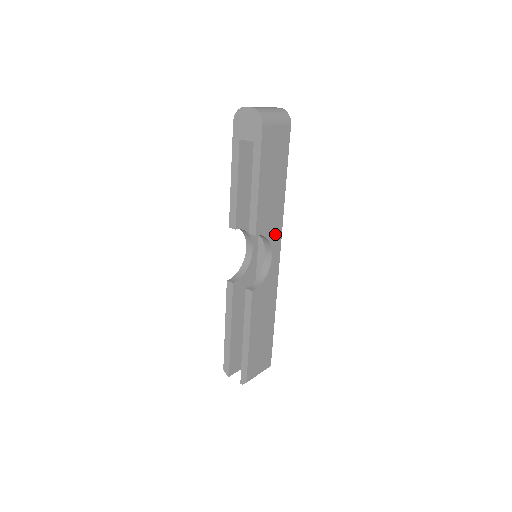
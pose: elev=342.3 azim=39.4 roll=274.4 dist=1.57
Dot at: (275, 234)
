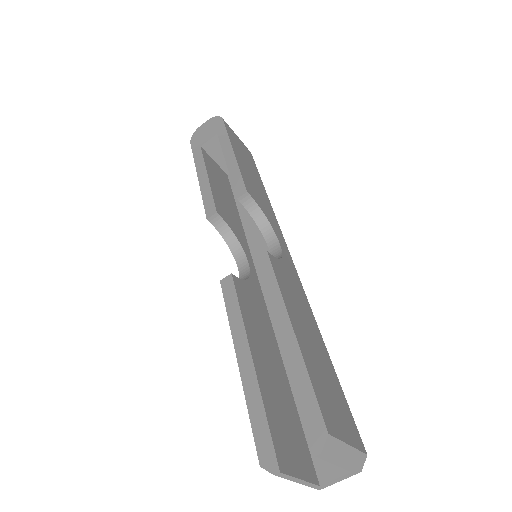
Dot at: (273, 223)
